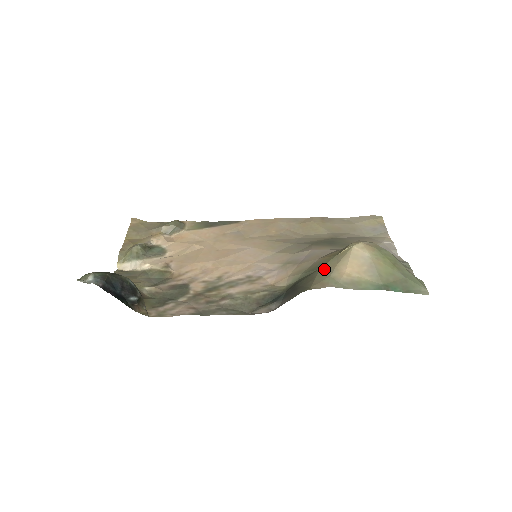
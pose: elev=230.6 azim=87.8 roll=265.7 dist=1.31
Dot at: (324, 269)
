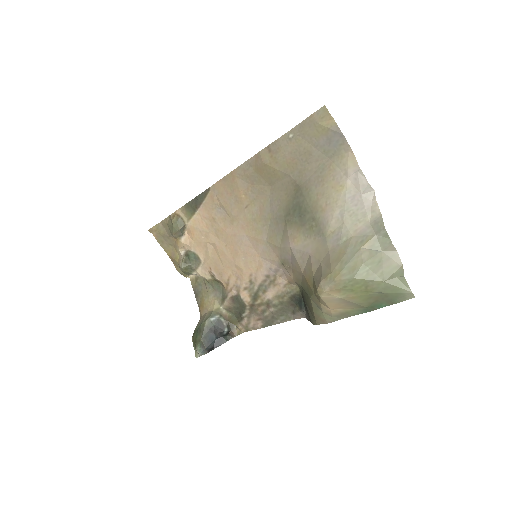
Dot at: (314, 302)
